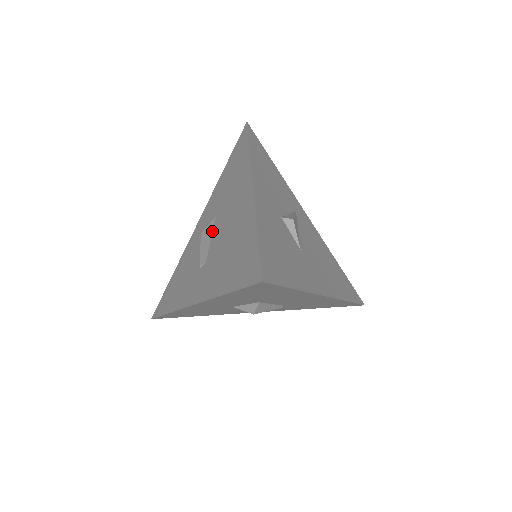
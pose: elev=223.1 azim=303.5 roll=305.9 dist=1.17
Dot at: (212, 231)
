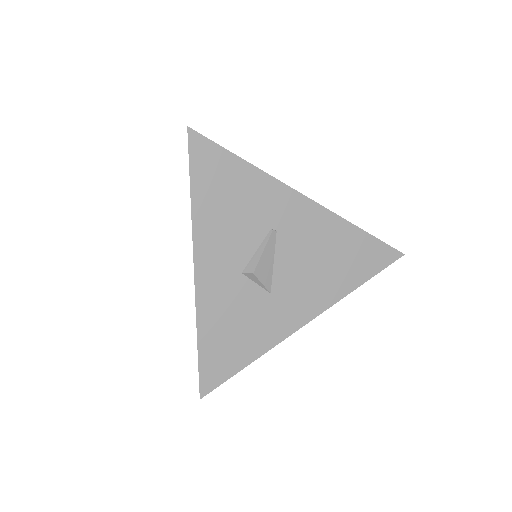
Dot at: occluded
